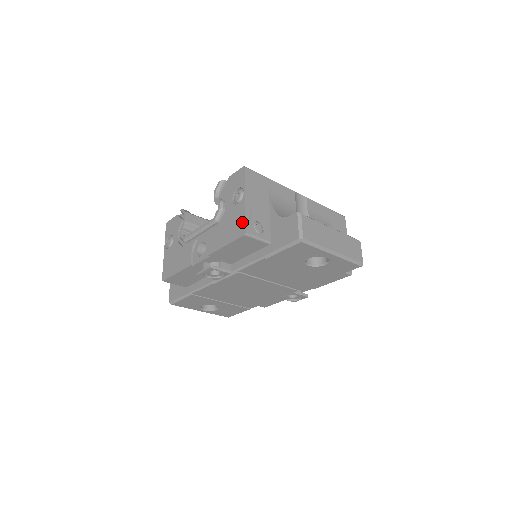
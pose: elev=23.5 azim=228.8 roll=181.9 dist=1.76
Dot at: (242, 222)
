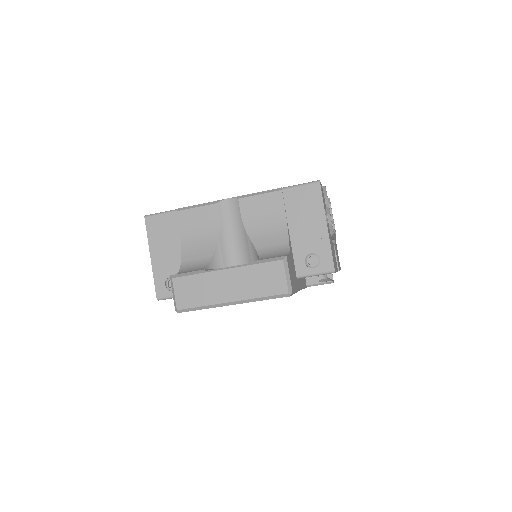
Dot at: (156, 284)
